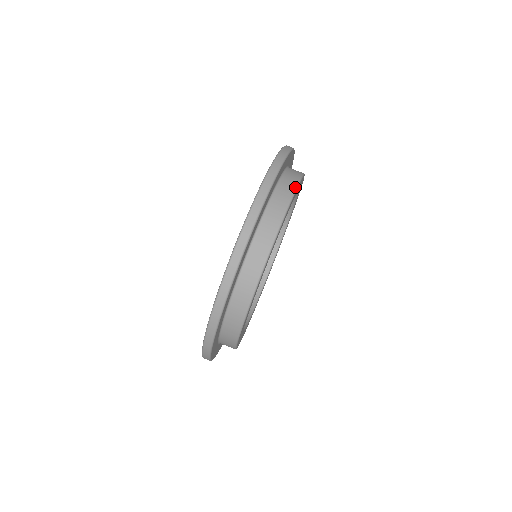
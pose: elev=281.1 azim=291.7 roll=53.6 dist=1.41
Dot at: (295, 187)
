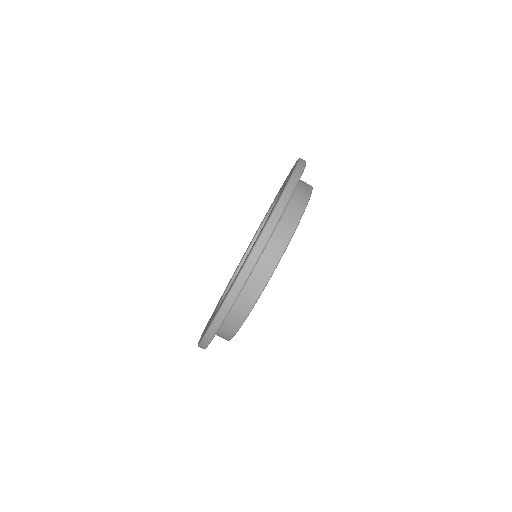
Dot at: (265, 283)
